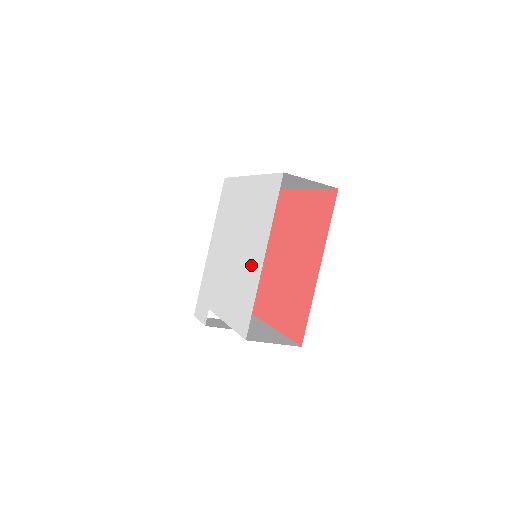
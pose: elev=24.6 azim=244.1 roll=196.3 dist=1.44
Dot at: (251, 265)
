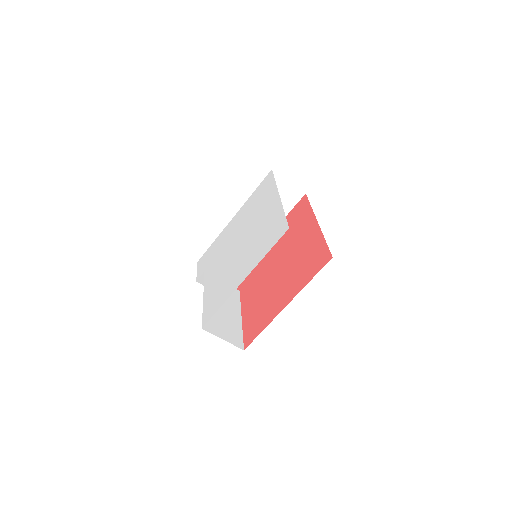
Dot at: (235, 275)
